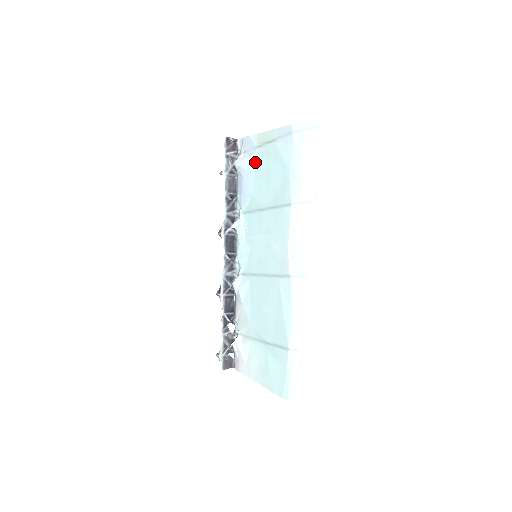
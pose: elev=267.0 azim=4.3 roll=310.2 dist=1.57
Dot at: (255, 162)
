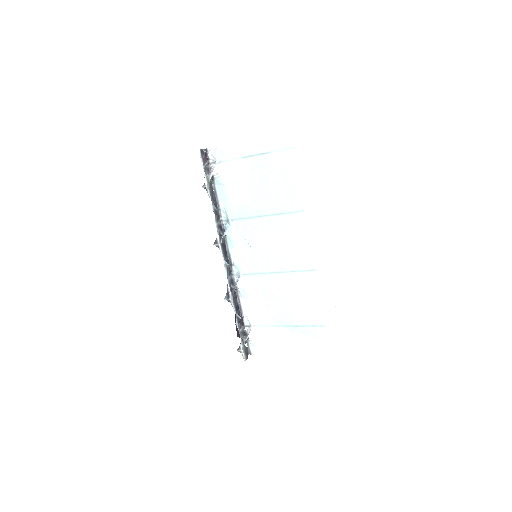
Dot at: (242, 172)
